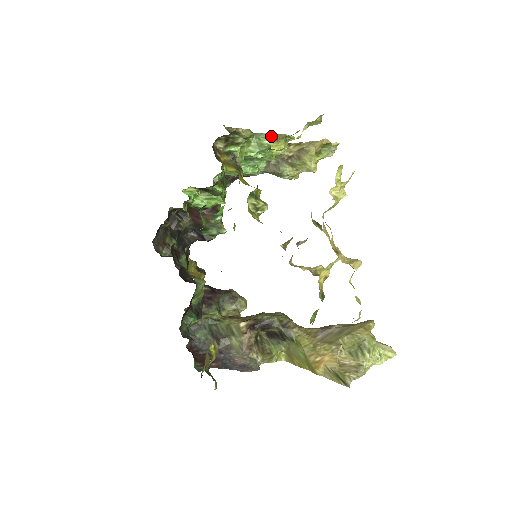
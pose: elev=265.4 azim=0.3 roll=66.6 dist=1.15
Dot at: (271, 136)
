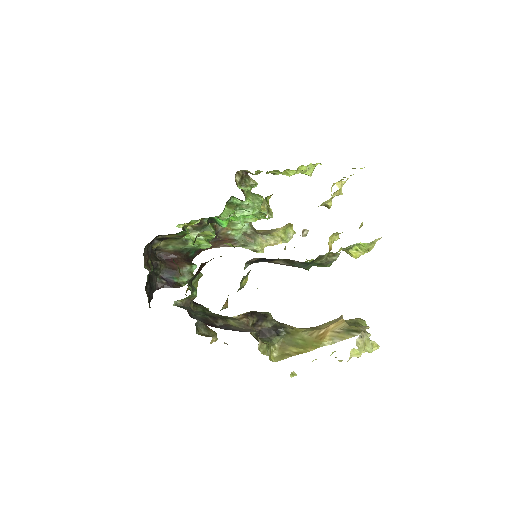
Dot at: (262, 198)
